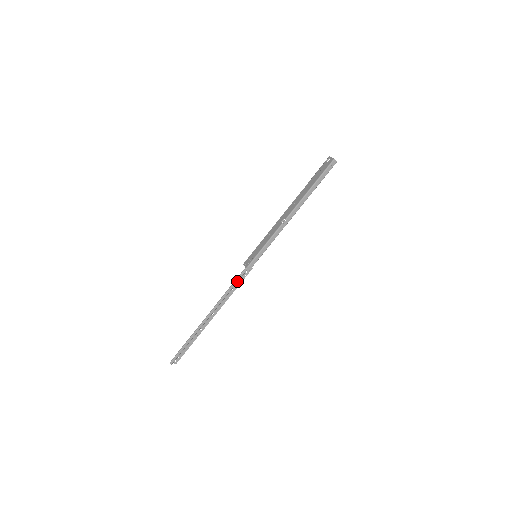
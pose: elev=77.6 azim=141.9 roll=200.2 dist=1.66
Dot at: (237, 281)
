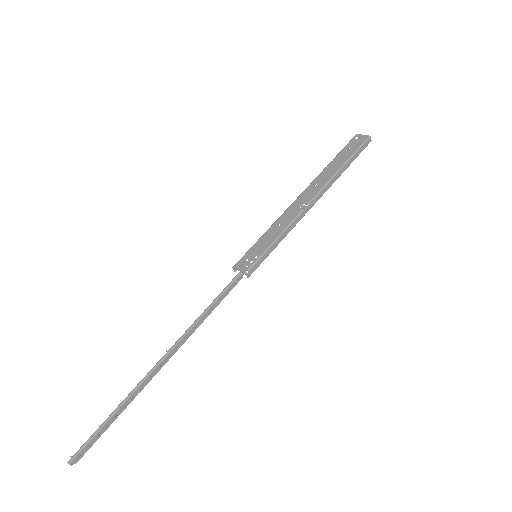
Dot at: (223, 295)
